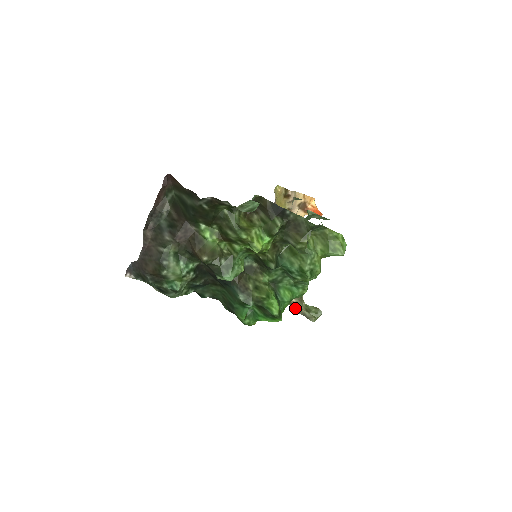
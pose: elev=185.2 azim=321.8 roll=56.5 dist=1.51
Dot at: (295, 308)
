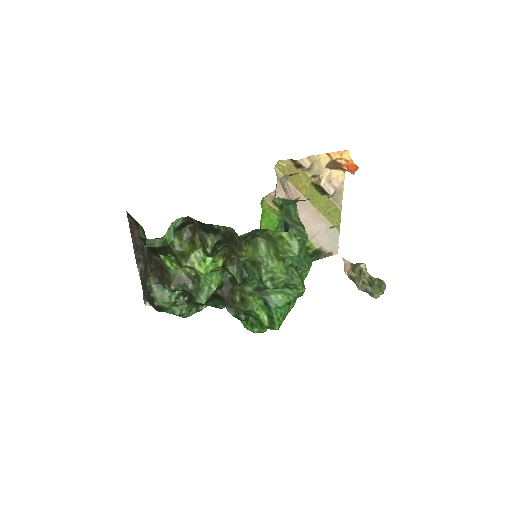
Dot at: (356, 284)
